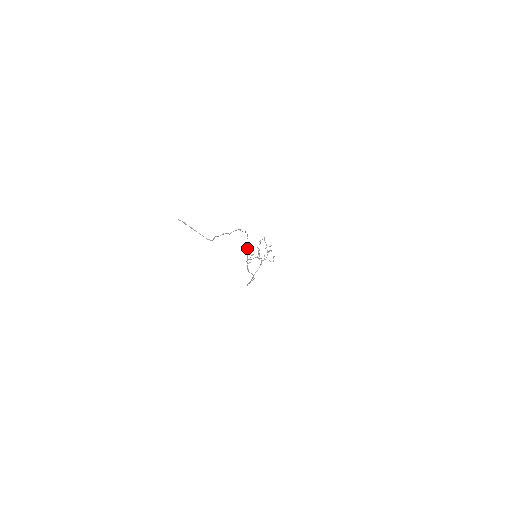
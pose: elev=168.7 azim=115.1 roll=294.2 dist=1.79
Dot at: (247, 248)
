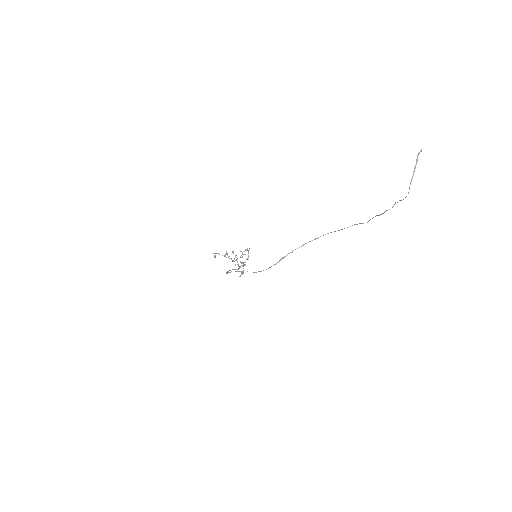
Dot at: (314, 239)
